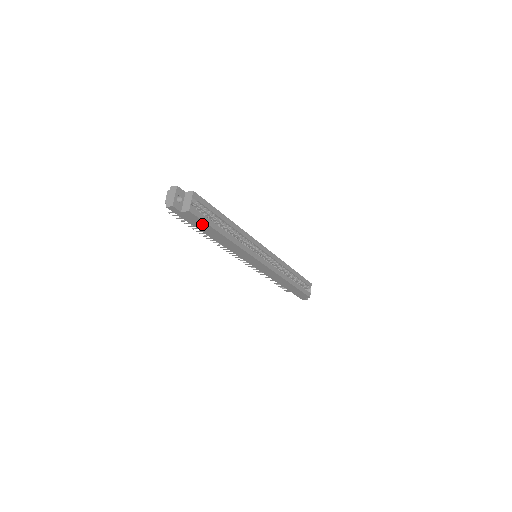
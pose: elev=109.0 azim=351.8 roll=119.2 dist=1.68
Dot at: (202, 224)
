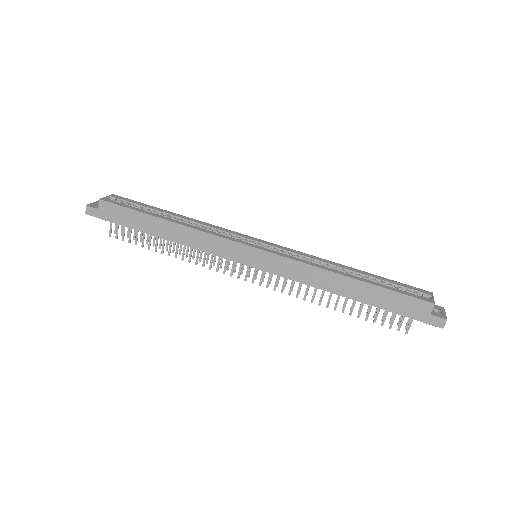
Dot at: (128, 215)
